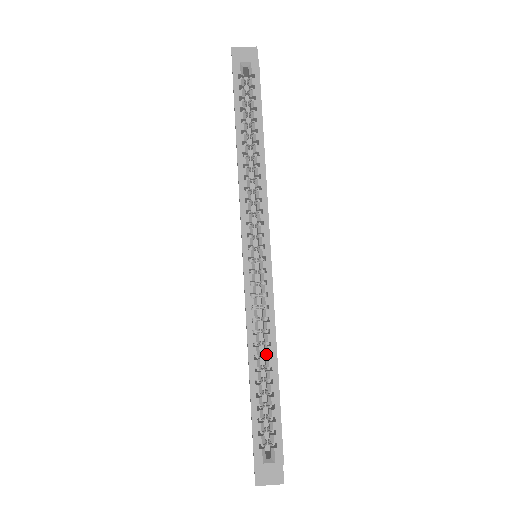
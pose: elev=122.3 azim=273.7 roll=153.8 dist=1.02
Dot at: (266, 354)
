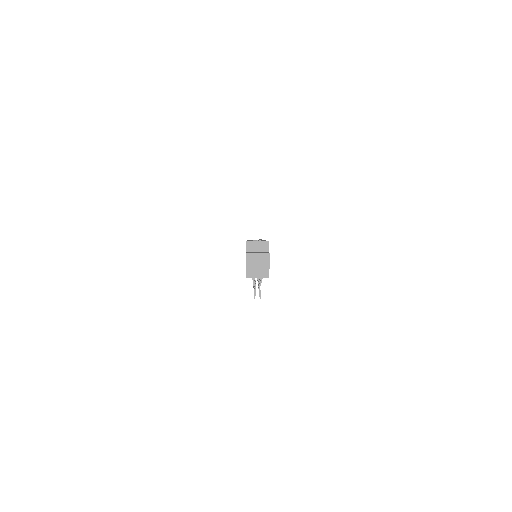
Dot at: occluded
